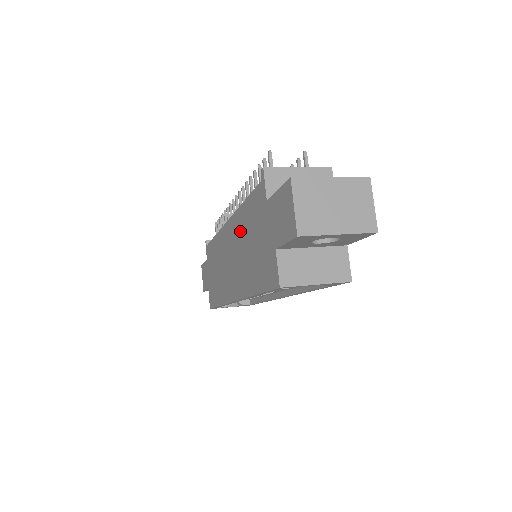
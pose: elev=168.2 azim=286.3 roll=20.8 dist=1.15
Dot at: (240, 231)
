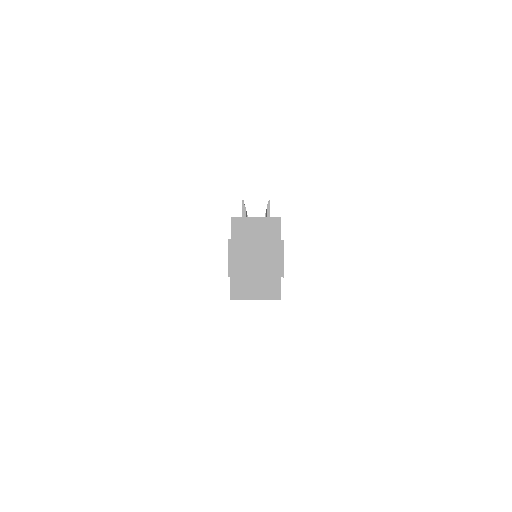
Dot at: occluded
